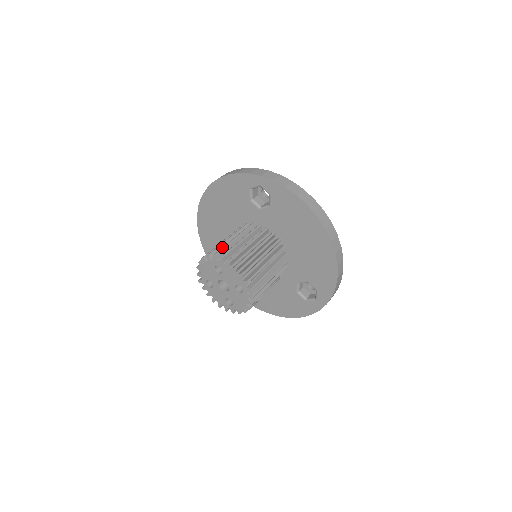
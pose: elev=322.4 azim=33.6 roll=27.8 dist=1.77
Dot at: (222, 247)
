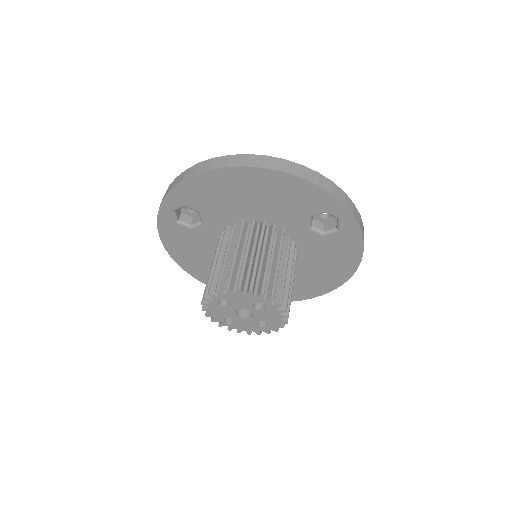
Dot at: (275, 281)
